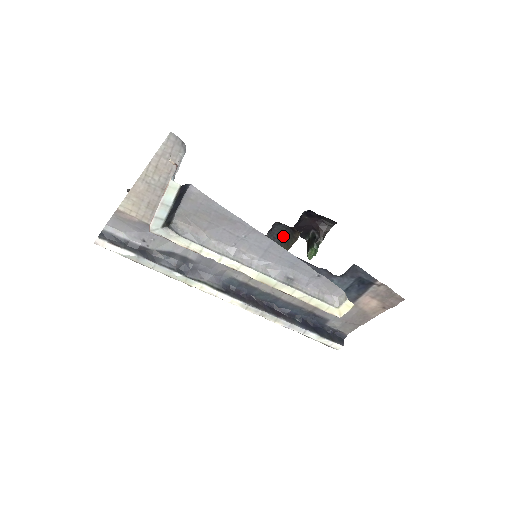
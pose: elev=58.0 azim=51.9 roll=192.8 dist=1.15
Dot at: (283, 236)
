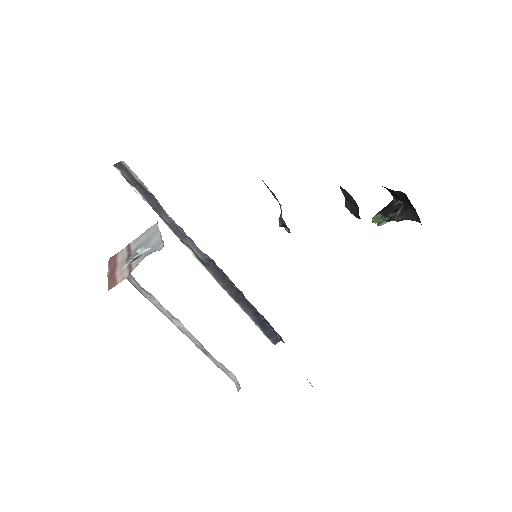
Dot at: (352, 202)
